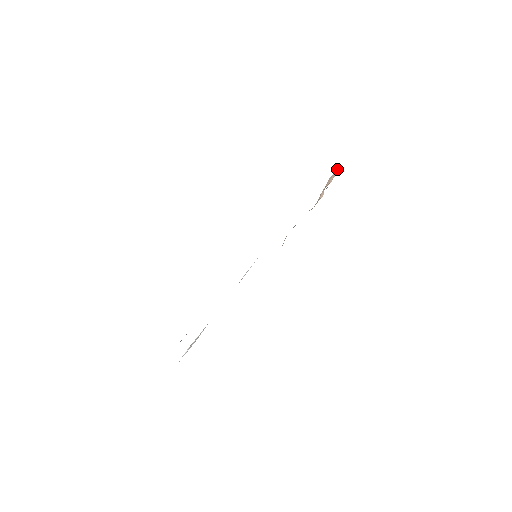
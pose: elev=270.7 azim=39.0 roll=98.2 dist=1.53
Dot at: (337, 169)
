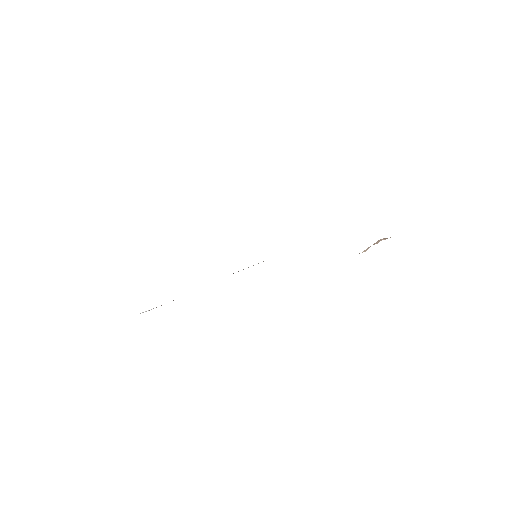
Dot at: (390, 237)
